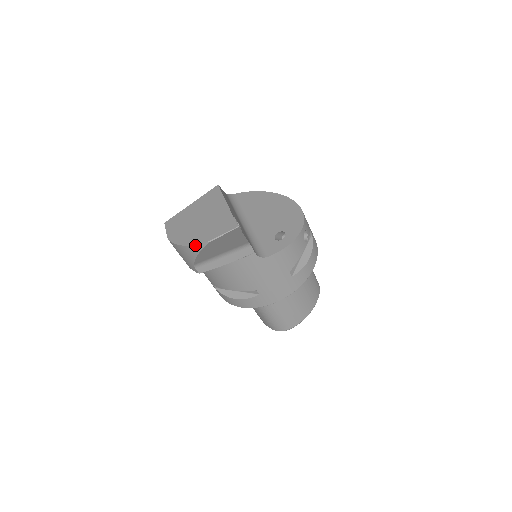
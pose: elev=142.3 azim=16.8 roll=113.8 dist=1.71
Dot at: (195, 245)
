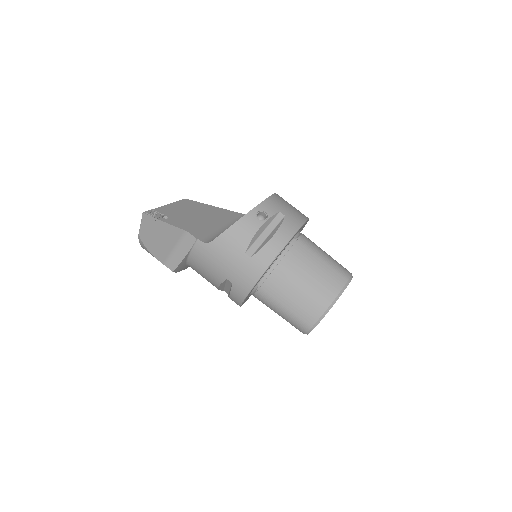
Dot at: (139, 242)
